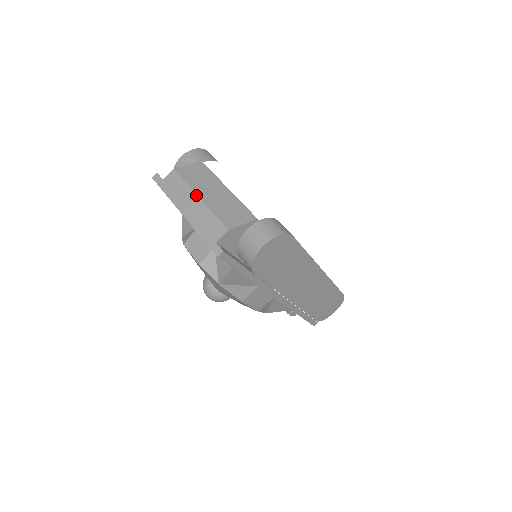
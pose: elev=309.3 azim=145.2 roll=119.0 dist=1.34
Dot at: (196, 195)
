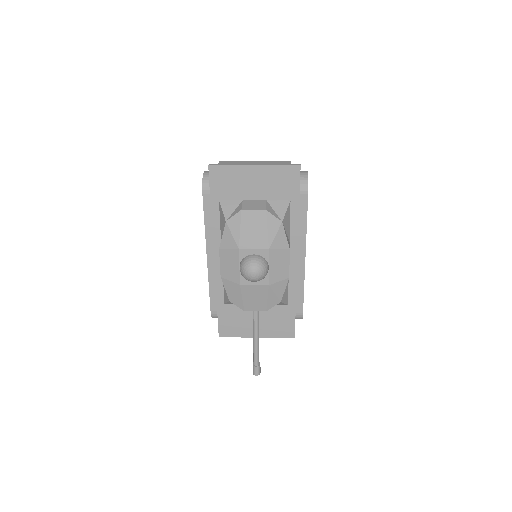
Dot at: (252, 161)
